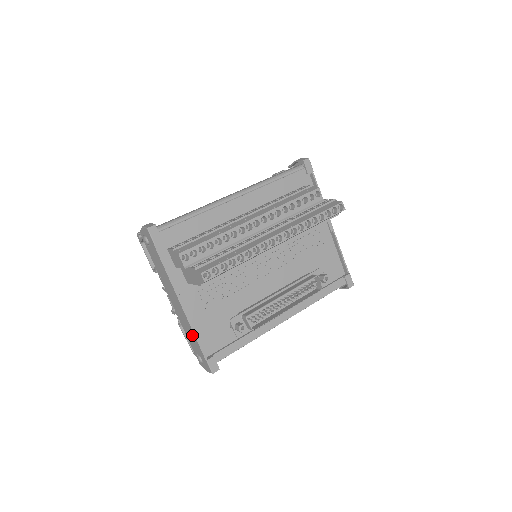
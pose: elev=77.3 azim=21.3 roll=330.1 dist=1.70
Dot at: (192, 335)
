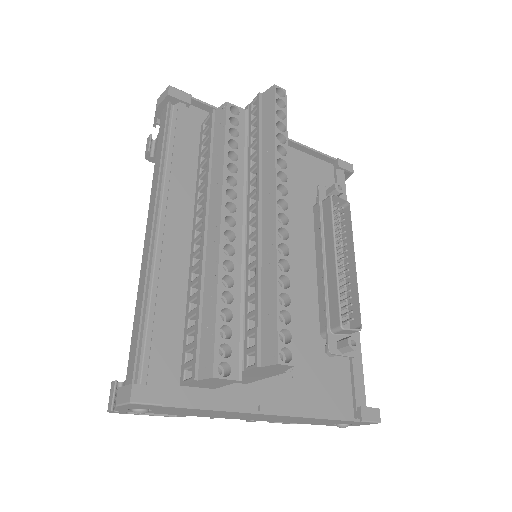
Dot at: occluded
